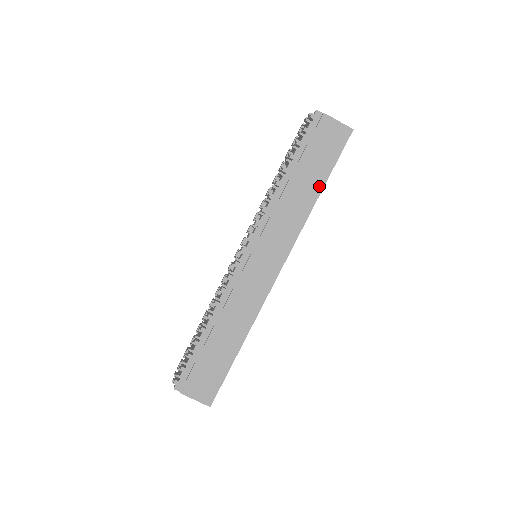
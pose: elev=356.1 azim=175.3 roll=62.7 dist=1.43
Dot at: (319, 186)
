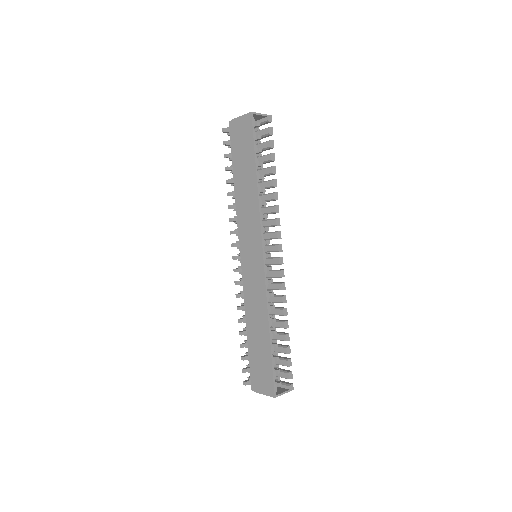
Dot at: (253, 173)
